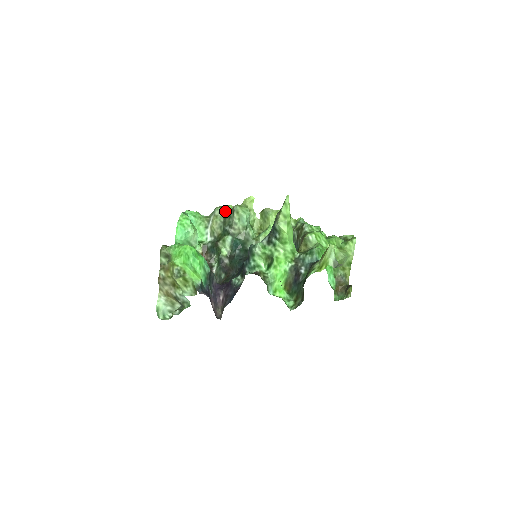
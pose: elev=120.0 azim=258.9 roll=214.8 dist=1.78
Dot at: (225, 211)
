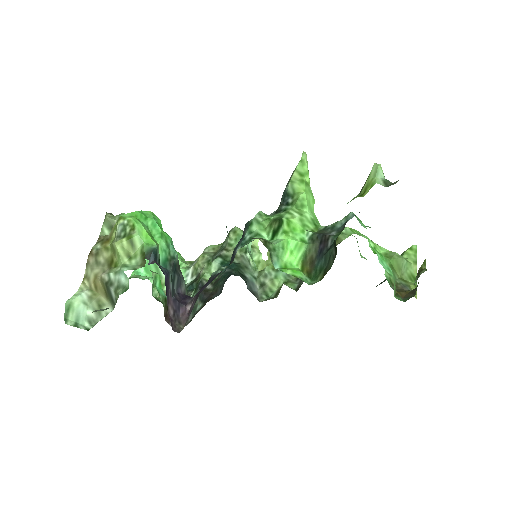
Dot at: (218, 247)
